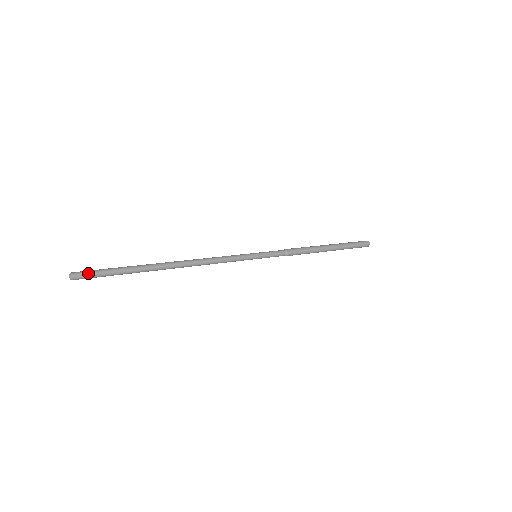
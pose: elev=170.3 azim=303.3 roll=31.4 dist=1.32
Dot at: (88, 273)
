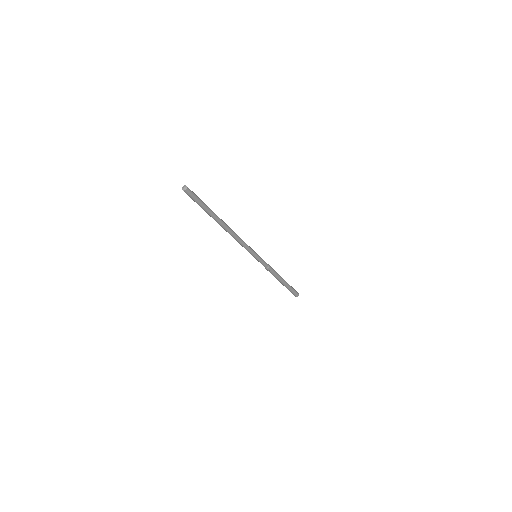
Dot at: (194, 193)
